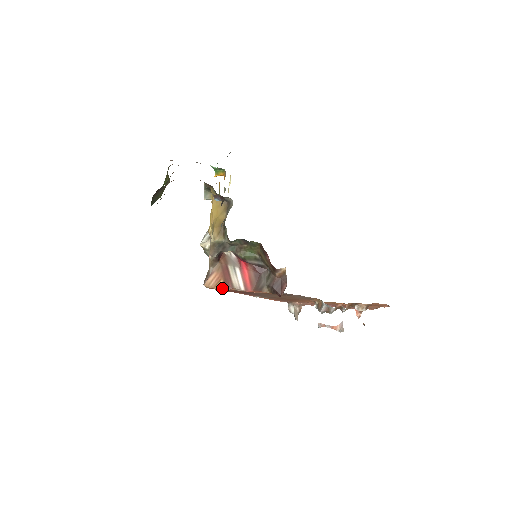
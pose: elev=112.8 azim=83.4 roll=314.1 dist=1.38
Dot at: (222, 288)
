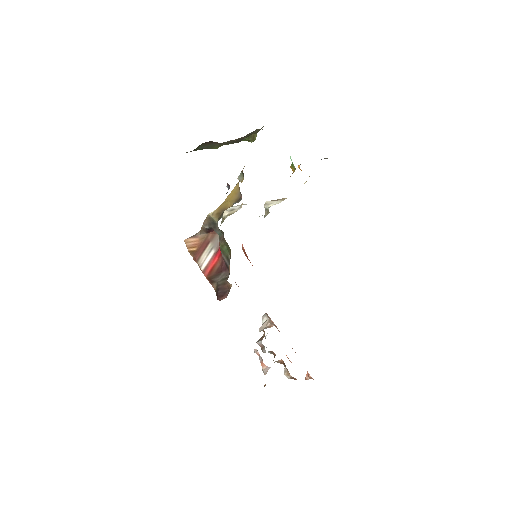
Dot at: (191, 254)
